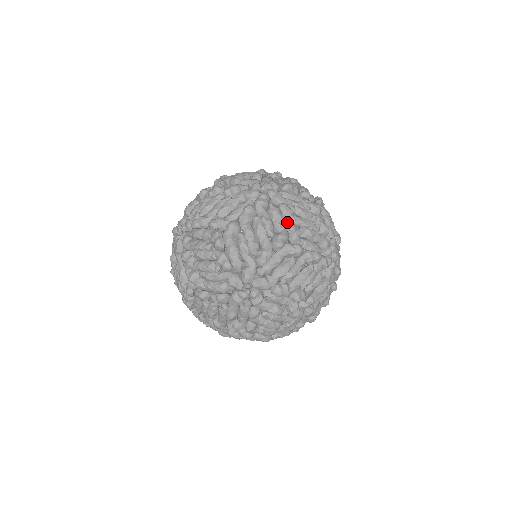
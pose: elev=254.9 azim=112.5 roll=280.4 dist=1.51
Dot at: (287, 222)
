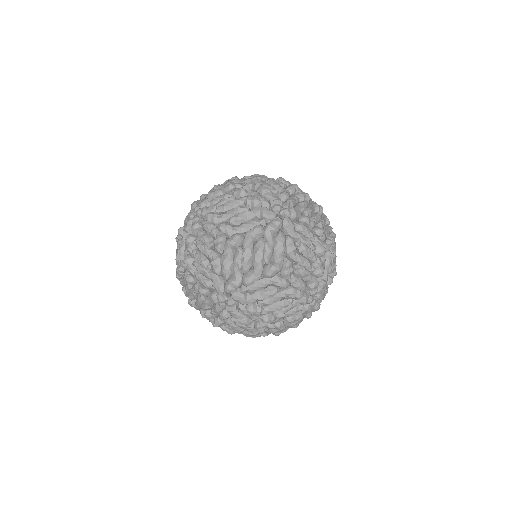
Dot at: occluded
